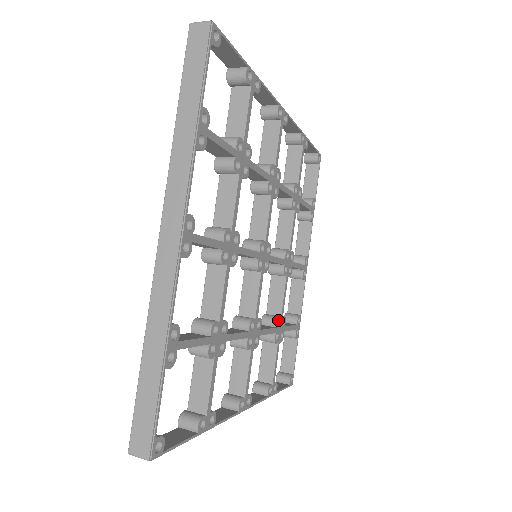
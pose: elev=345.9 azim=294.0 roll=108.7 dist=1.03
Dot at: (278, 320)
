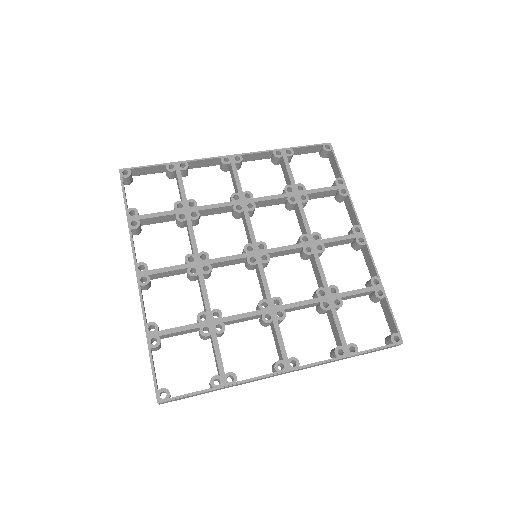
Dot at: (218, 312)
